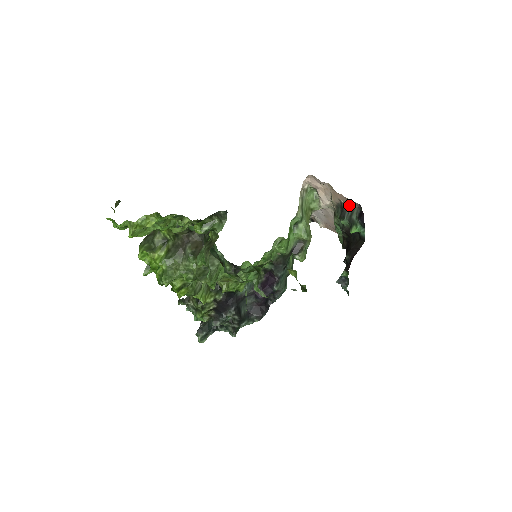
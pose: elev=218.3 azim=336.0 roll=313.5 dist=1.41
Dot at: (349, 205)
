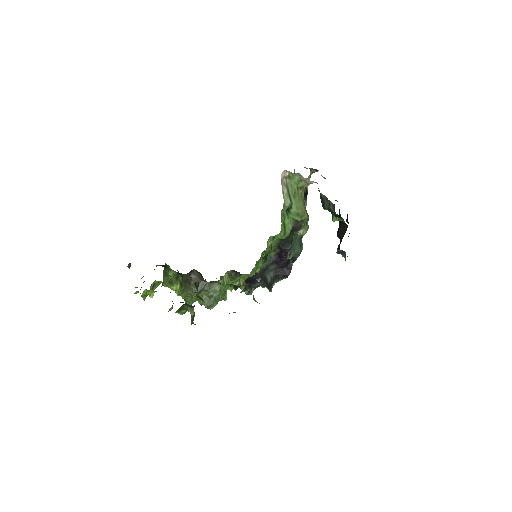
Dot at: (325, 197)
